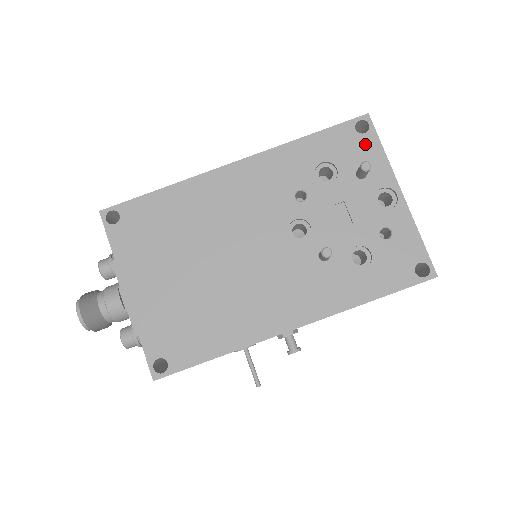
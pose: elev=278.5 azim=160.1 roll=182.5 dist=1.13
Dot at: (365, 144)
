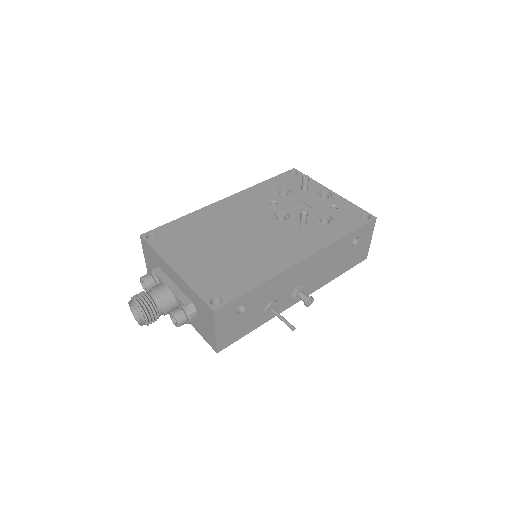
Dot at: (299, 178)
